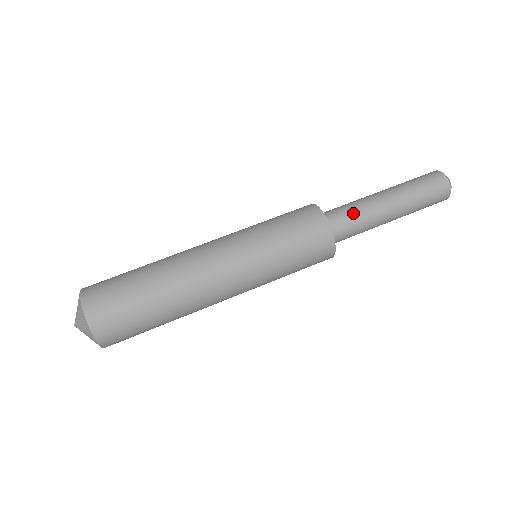
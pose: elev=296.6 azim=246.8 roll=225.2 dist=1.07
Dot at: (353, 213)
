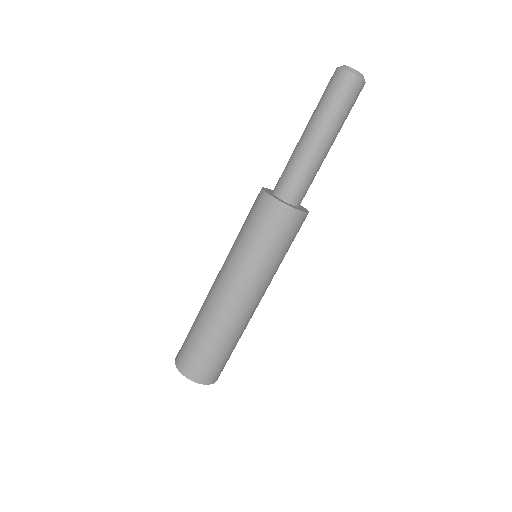
Dot at: (289, 169)
